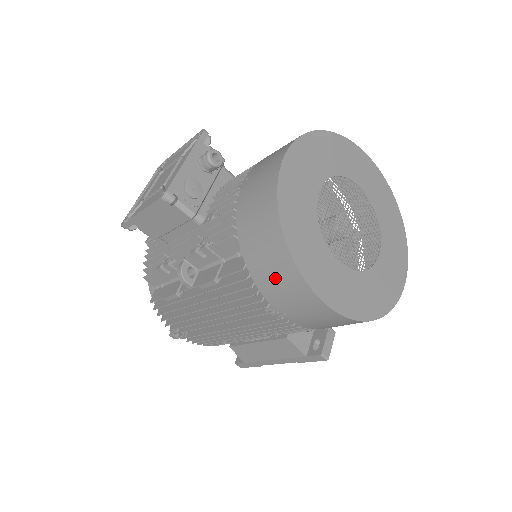
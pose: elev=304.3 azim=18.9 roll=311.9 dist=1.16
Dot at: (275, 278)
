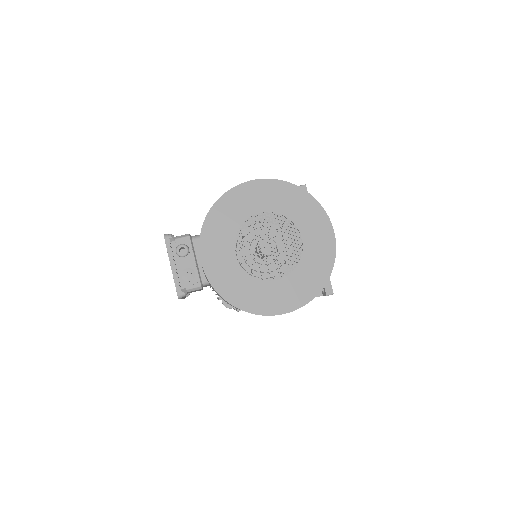
Dot at: occluded
